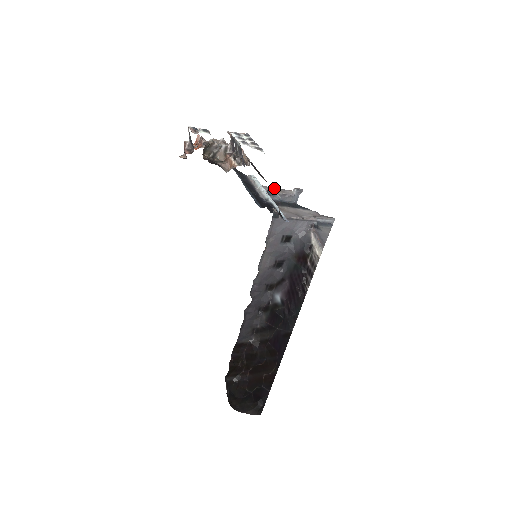
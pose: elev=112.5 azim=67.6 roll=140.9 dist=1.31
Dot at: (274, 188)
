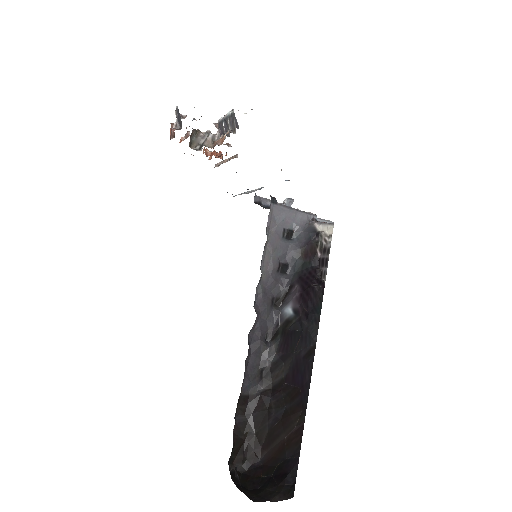
Dot at: occluded
